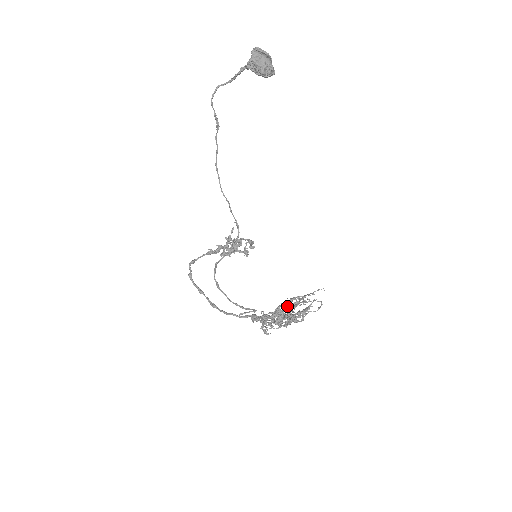
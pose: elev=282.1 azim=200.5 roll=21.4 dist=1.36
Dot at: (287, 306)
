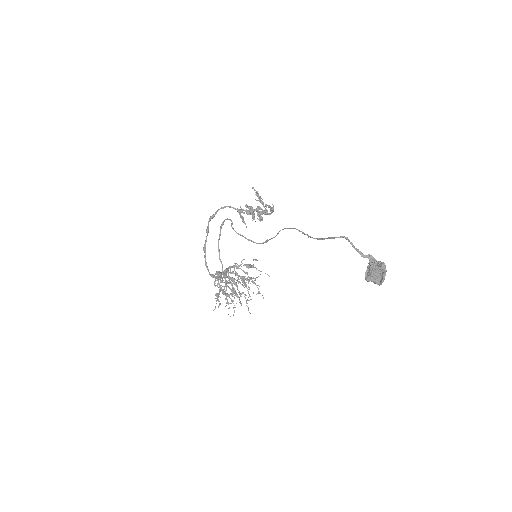
Dot at: (241, 277)
